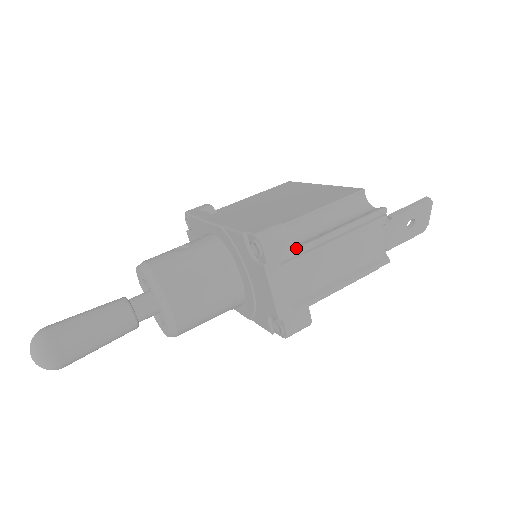
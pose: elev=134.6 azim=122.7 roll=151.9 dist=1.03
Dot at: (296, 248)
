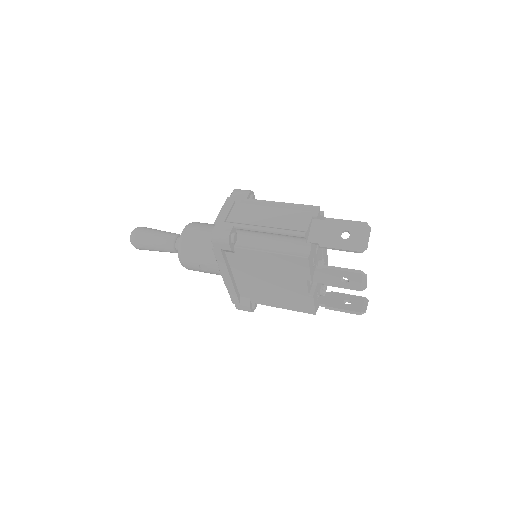
Dot at: (249, 199)
